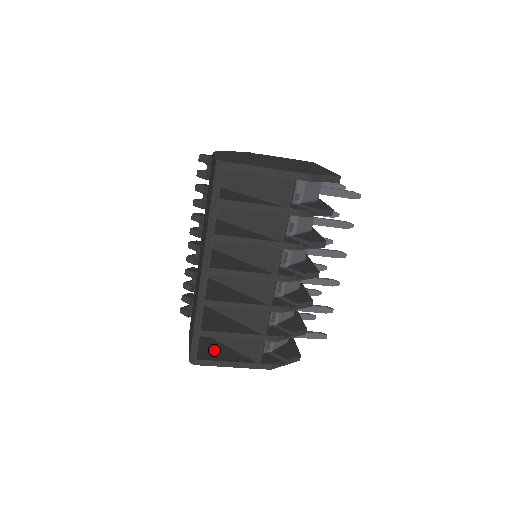
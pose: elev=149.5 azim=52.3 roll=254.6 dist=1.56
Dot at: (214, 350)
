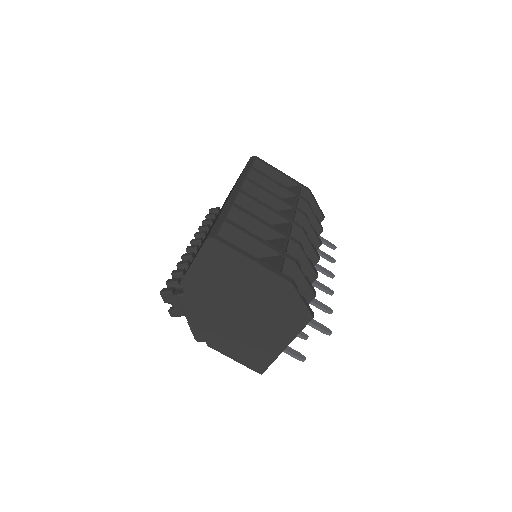
Dot at: occluded
